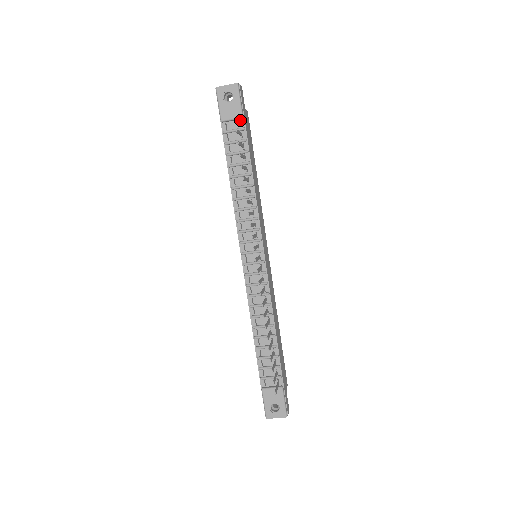
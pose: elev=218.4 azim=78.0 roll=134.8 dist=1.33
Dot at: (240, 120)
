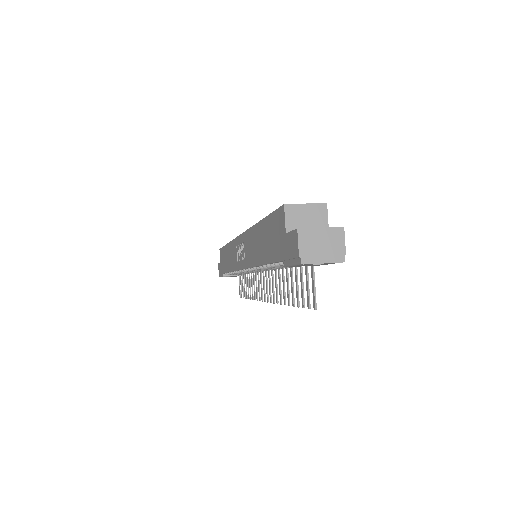
Dot at: occluded
